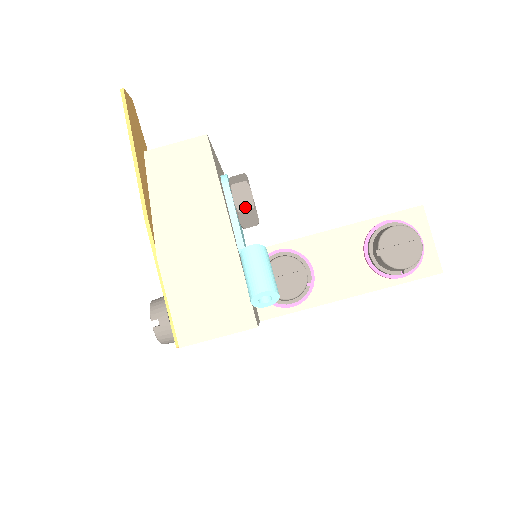
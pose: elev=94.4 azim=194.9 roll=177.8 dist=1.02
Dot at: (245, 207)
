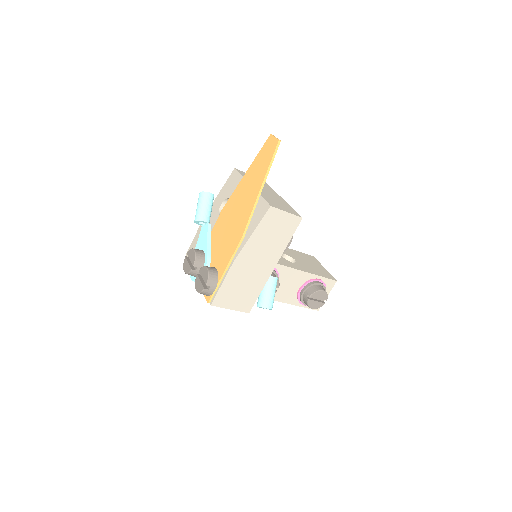
Dot at: occluded
